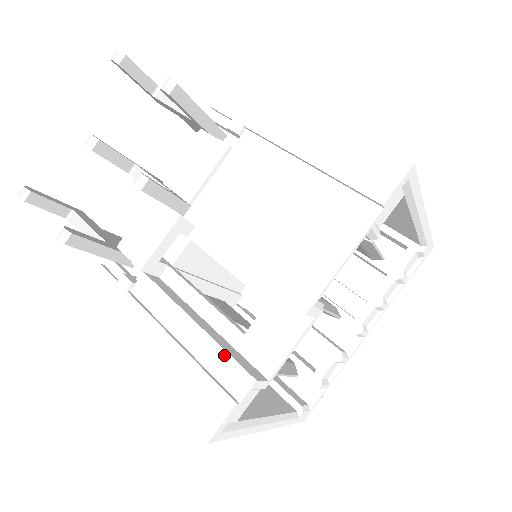
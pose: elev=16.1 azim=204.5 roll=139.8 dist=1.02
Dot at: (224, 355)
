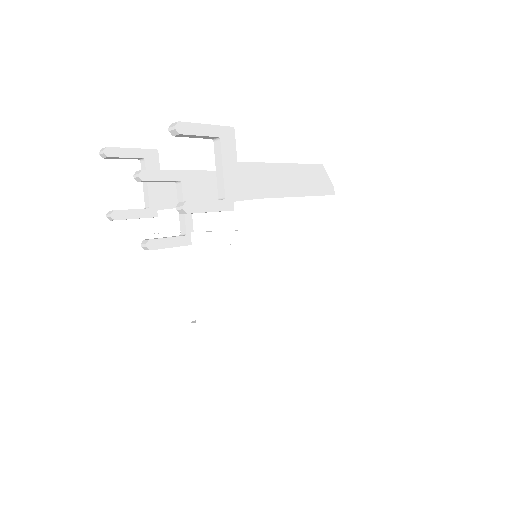
Dot at: (168, 329)
